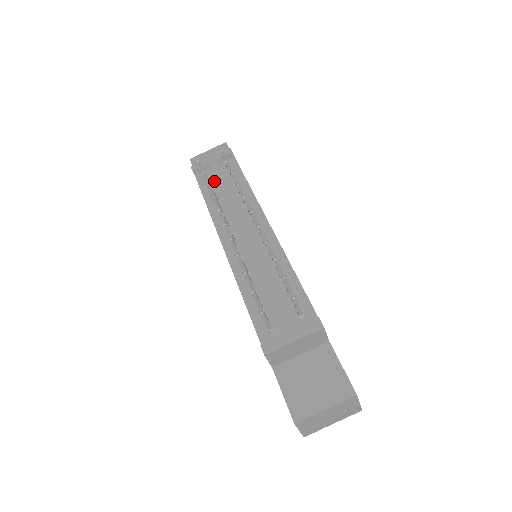
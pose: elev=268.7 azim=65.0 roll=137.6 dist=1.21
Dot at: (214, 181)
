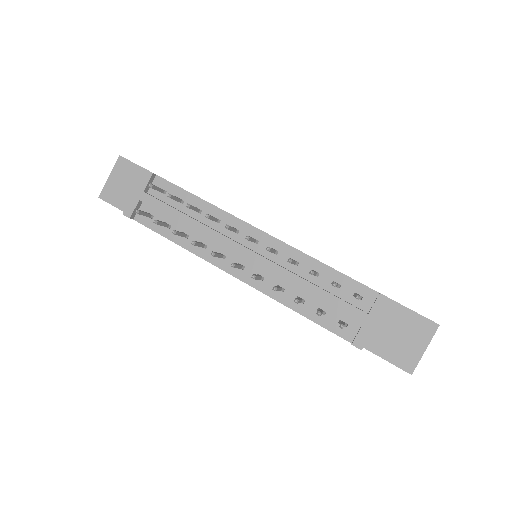
Dot at: (161, 215)
